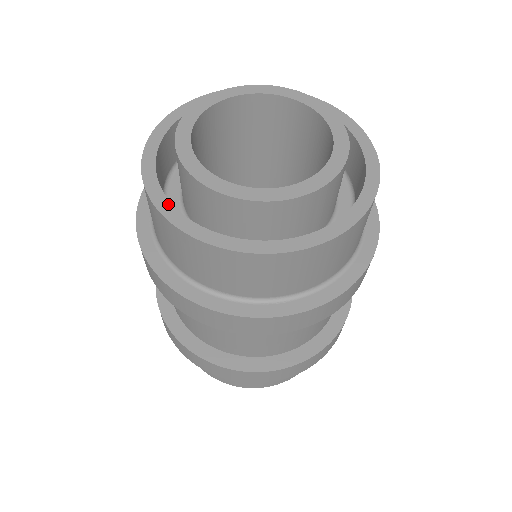
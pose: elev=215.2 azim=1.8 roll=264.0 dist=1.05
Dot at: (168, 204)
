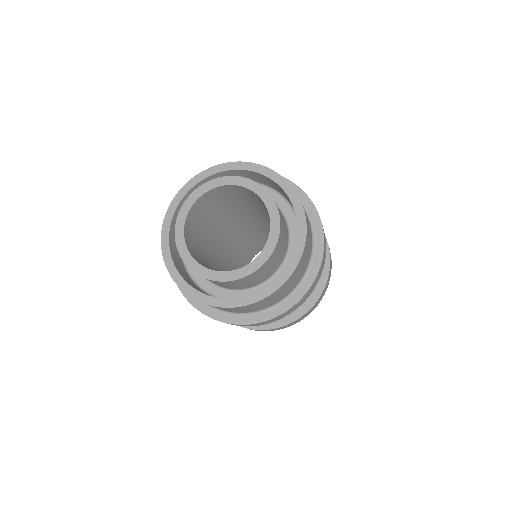
Dot at: (173, 265)
